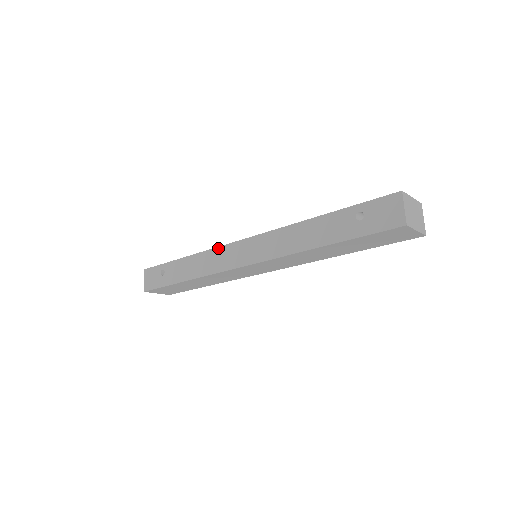
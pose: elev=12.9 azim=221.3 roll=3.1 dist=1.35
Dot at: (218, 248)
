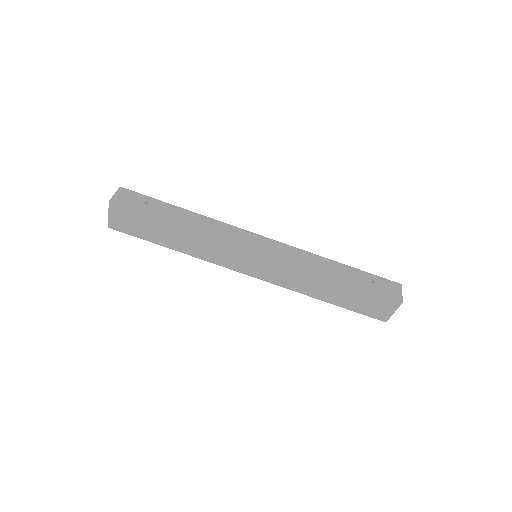
Dot at: (233, 226)
